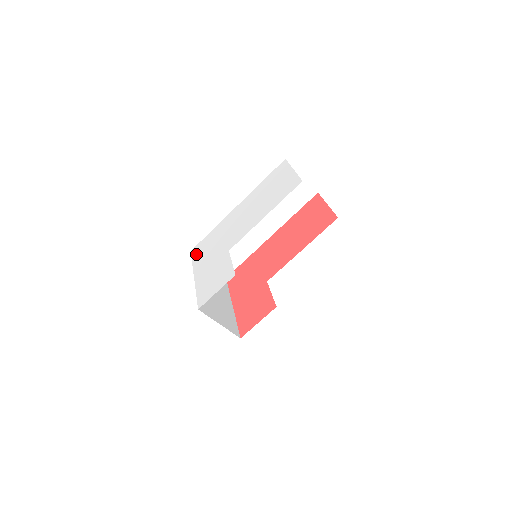
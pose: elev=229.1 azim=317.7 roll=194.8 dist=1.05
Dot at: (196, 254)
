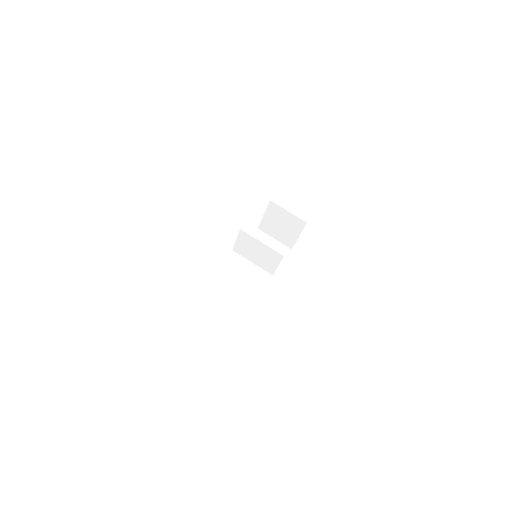
Dot at: occluded
